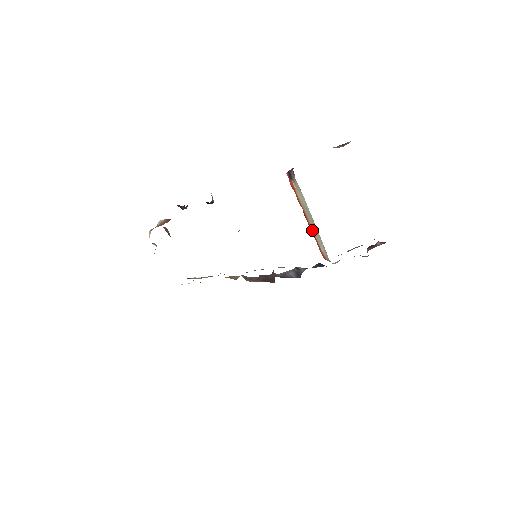
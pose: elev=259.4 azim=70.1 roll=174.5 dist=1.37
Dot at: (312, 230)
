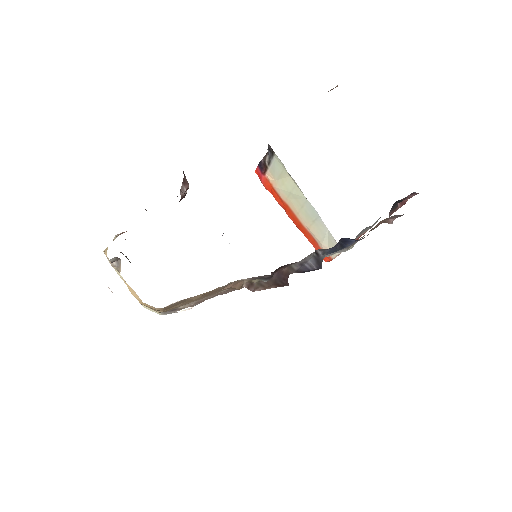
Dot at: (304, 227)
